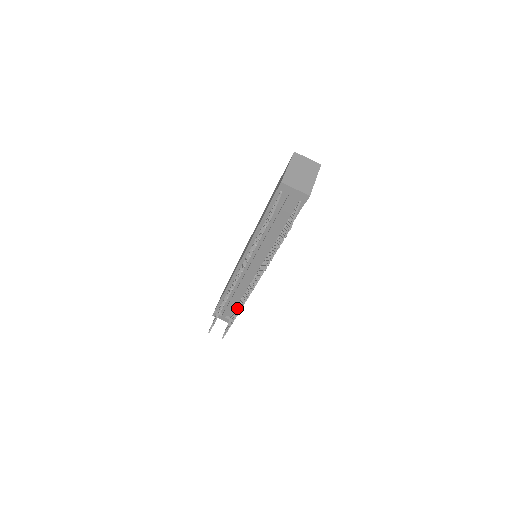
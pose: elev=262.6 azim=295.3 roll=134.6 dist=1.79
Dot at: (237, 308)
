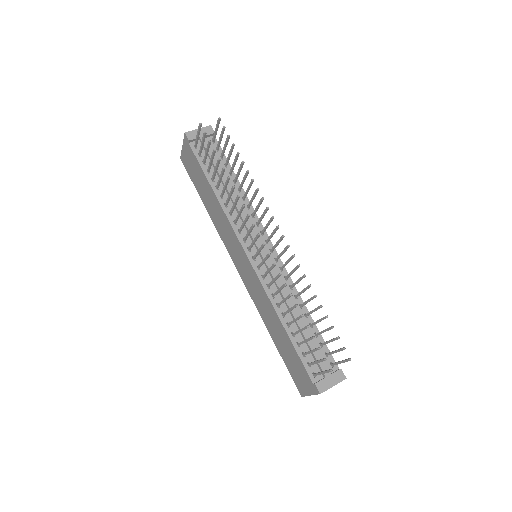
Dot at: (310, 312)
